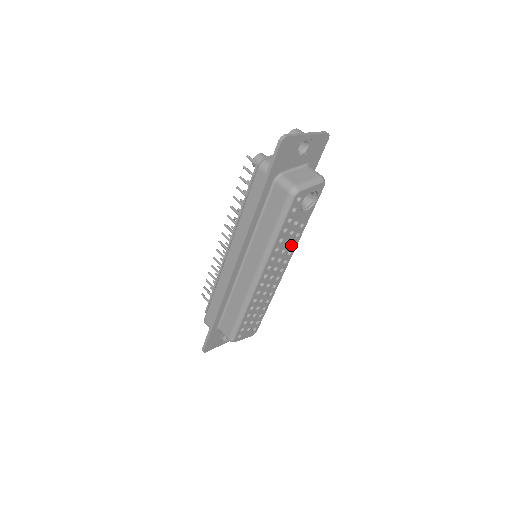
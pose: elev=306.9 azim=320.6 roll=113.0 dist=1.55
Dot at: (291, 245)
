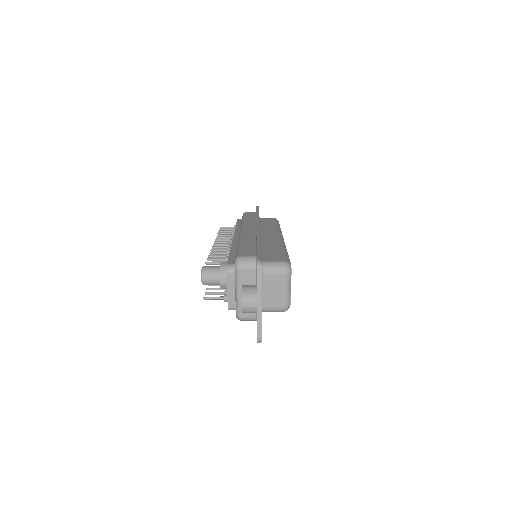
Dot at: occluded
